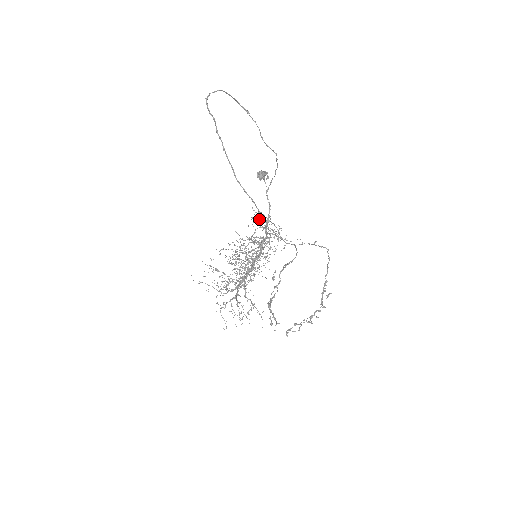
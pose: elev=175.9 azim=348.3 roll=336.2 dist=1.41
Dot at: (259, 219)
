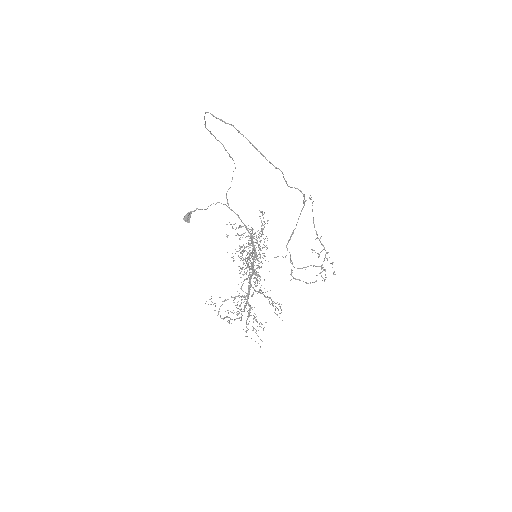
Dot at: occluded
